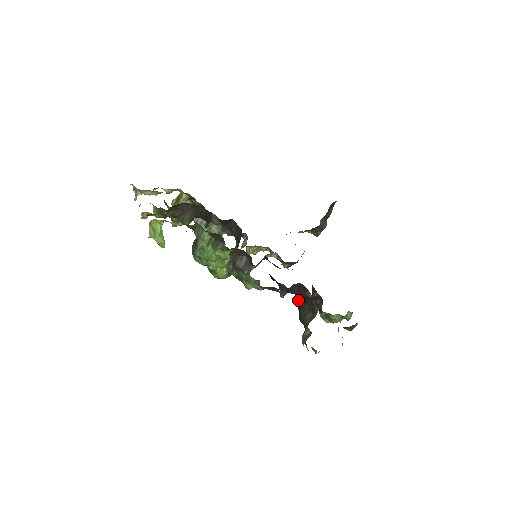
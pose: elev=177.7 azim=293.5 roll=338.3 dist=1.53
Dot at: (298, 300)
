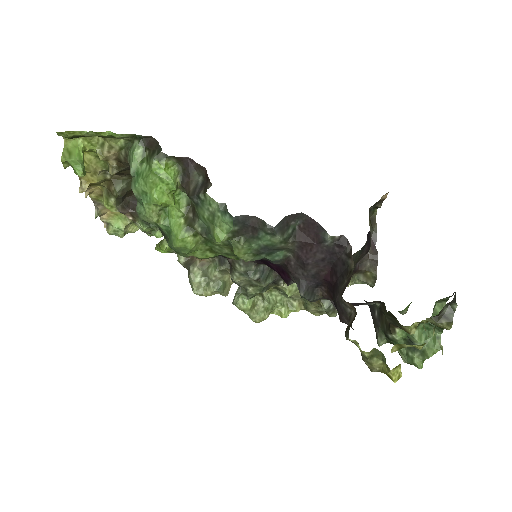
Dot at: occluded
